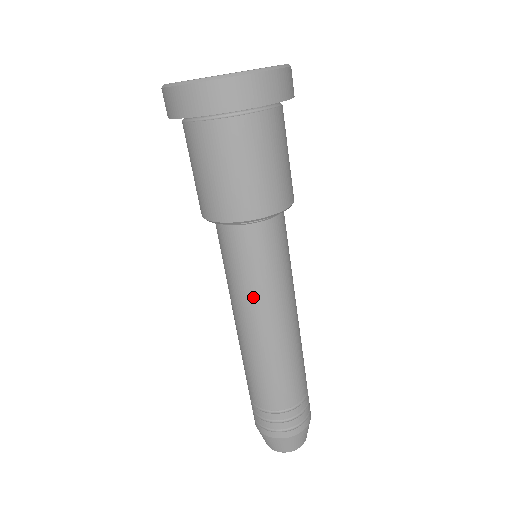
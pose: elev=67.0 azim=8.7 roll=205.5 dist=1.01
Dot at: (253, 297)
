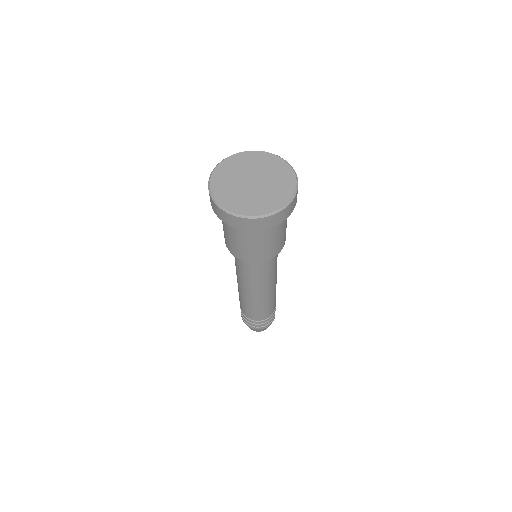
Dot at: (263, 283)
